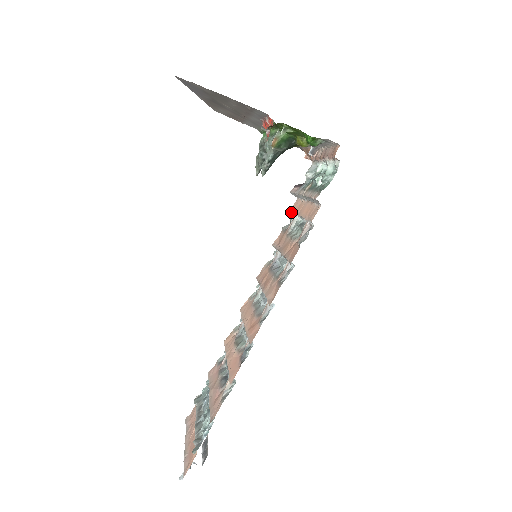
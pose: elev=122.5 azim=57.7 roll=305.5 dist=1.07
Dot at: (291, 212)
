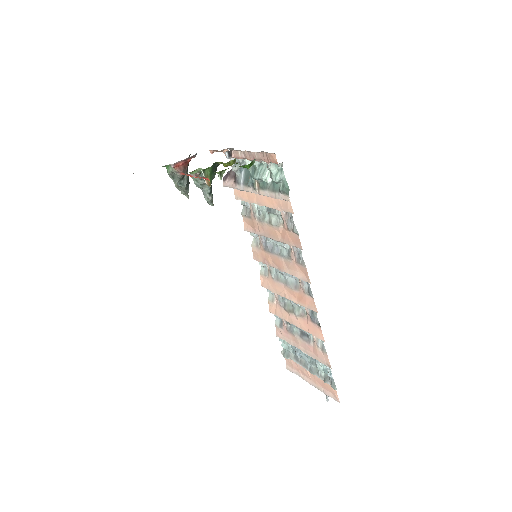
Dot at: occluded
